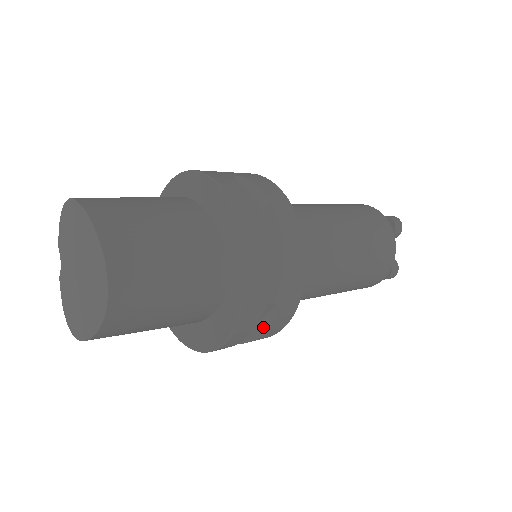
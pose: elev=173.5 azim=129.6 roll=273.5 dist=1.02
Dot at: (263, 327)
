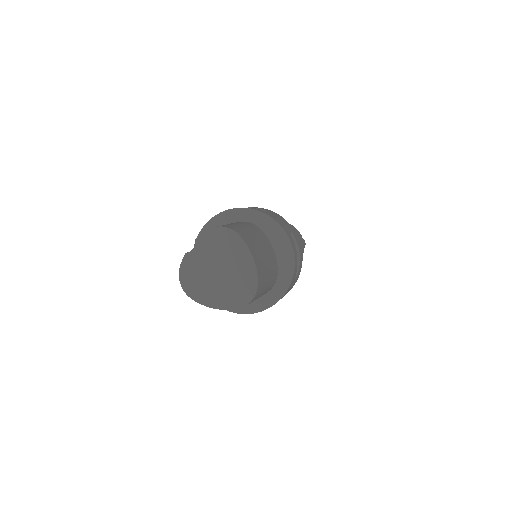
Dot at: occluded
